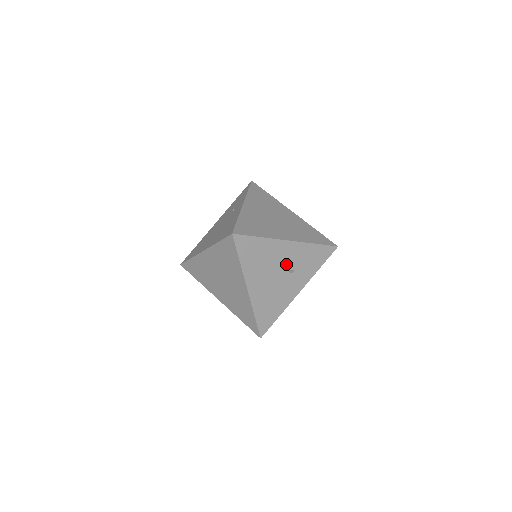
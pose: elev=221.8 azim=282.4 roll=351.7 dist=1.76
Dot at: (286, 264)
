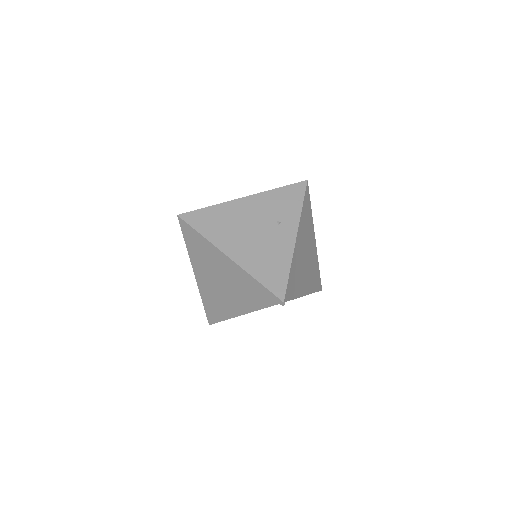
Dot at: occluded
